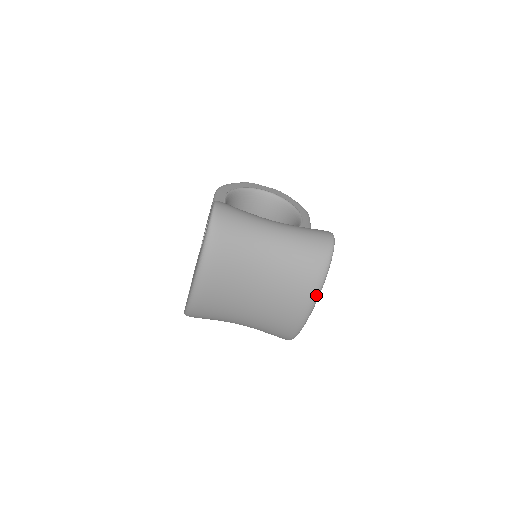
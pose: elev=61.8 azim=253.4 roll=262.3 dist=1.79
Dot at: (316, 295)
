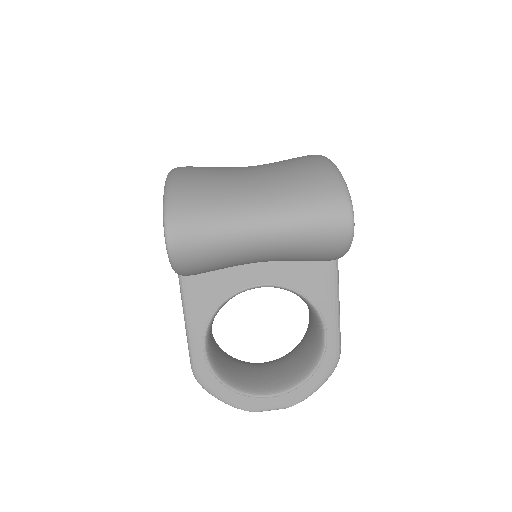
Dot at: occluded
